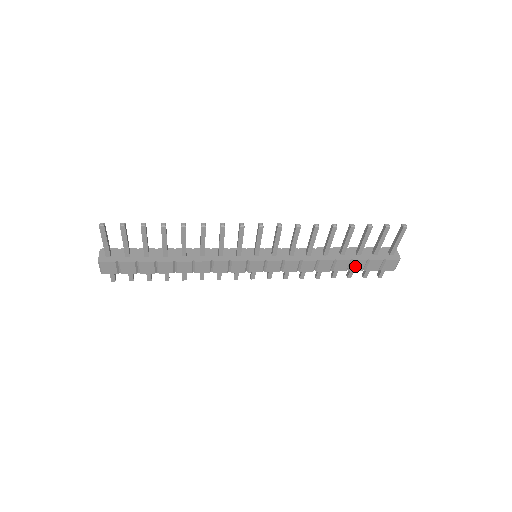
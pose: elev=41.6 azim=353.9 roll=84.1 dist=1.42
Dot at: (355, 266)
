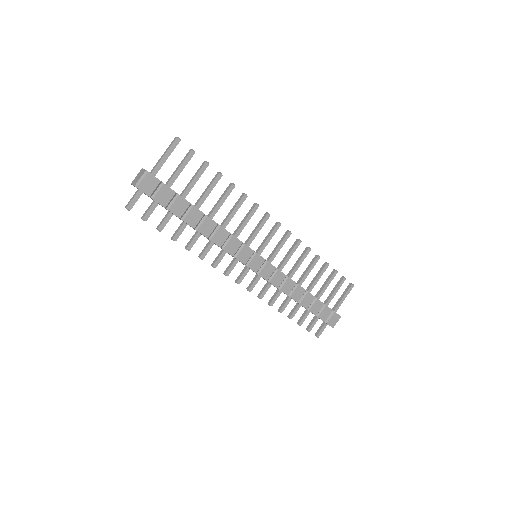
Dot at: (315, 307)
